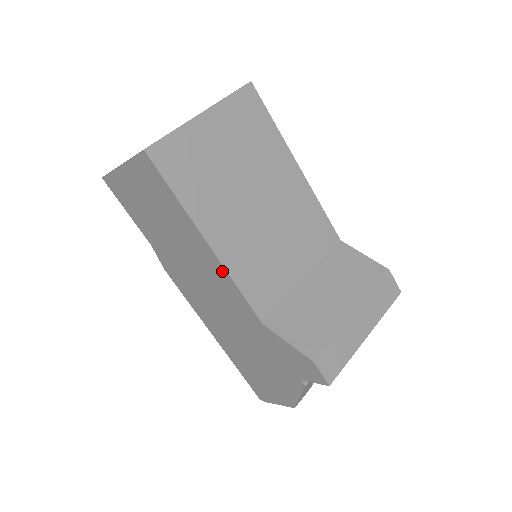
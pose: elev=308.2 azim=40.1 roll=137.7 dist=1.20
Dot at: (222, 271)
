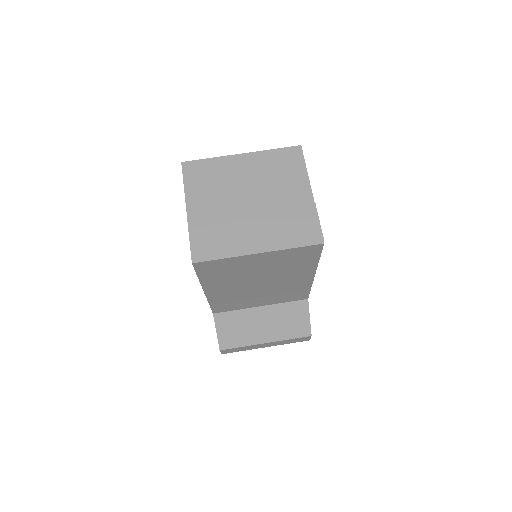
Dot at: occluded
